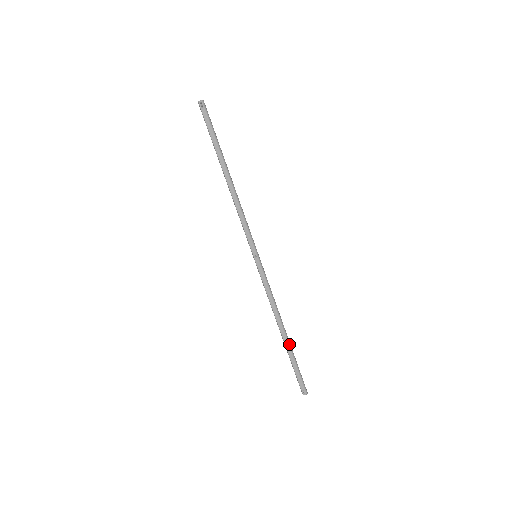
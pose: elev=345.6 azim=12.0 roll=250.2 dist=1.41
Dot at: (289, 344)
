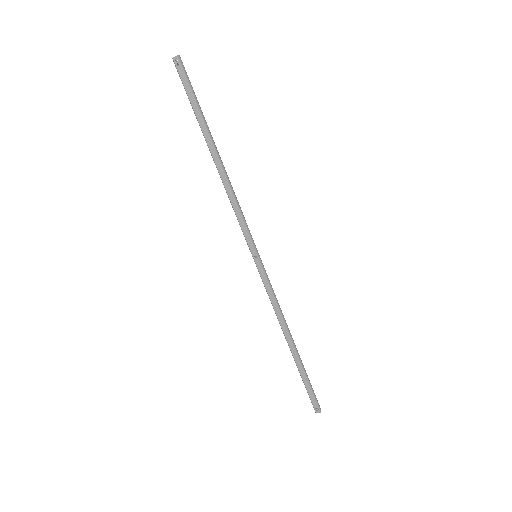
Dot at: (299, 358)
